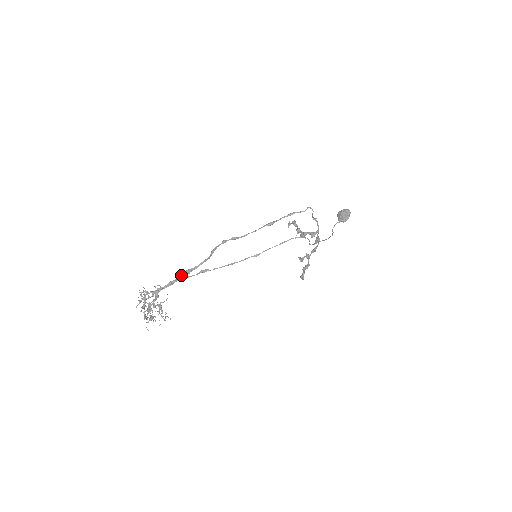
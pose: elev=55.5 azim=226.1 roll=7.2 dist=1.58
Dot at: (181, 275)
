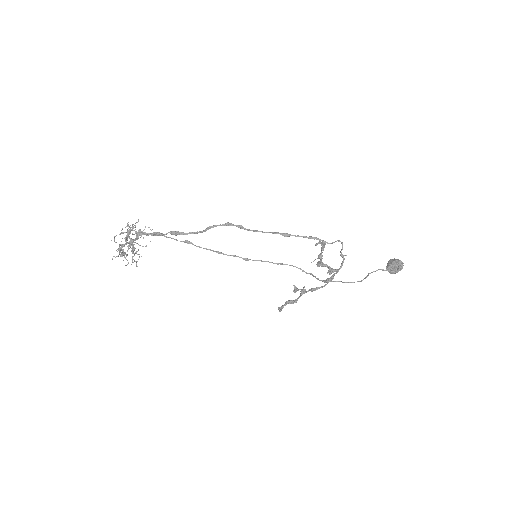
Dot at: occluded
